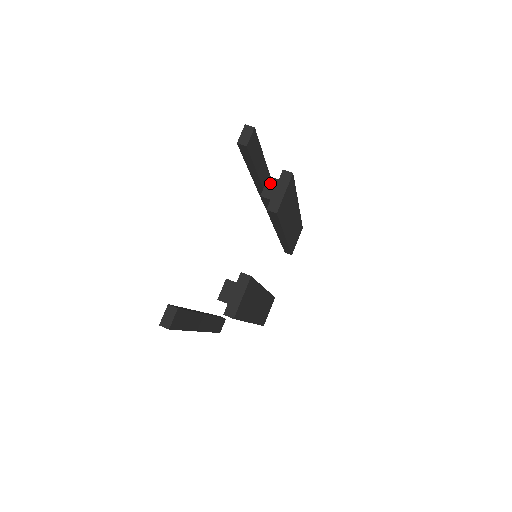
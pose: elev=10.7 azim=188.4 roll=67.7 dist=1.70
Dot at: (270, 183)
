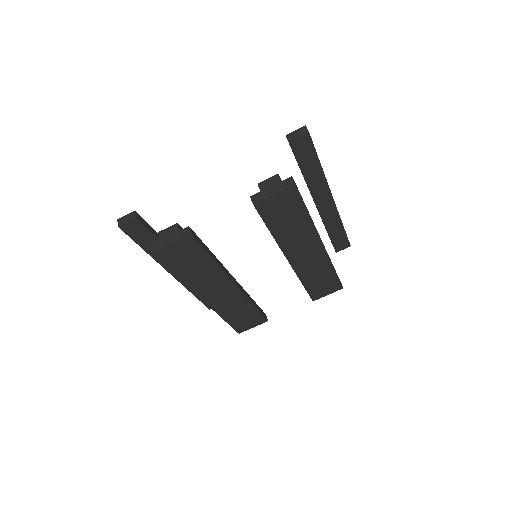
Dot at: (273, 179)
